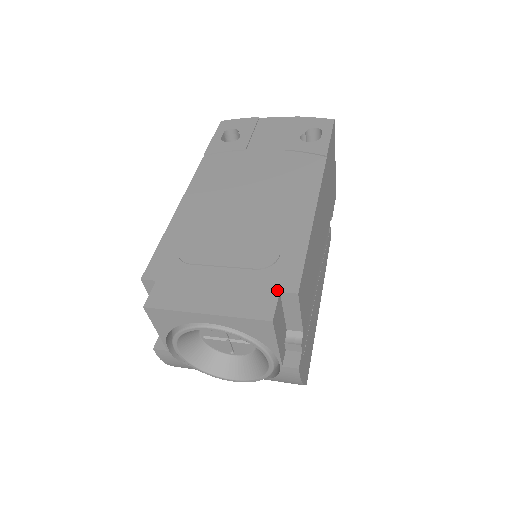
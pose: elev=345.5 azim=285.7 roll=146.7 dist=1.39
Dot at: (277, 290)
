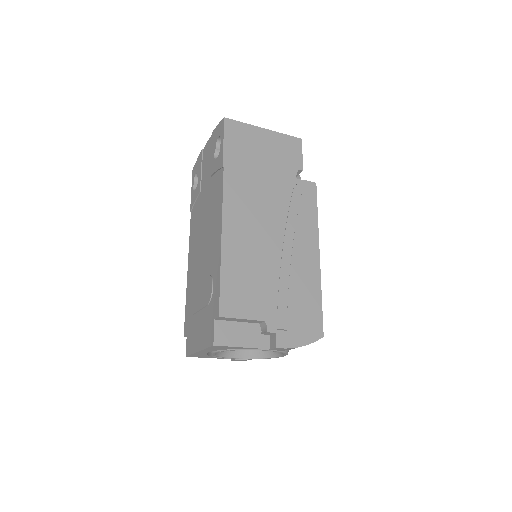
Dot at: (213, 319)
